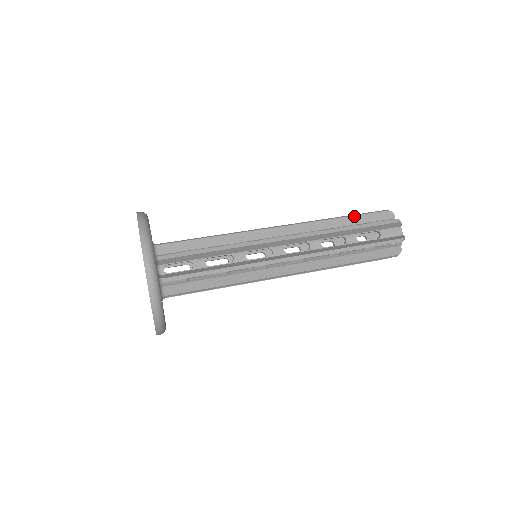
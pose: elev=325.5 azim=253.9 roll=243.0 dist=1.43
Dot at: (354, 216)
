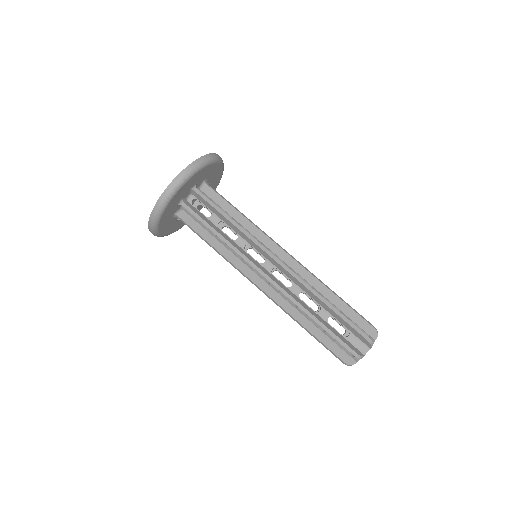
Dot at: (346, 304)
